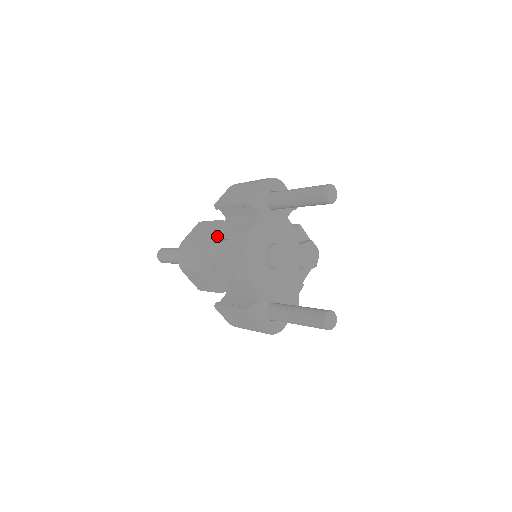
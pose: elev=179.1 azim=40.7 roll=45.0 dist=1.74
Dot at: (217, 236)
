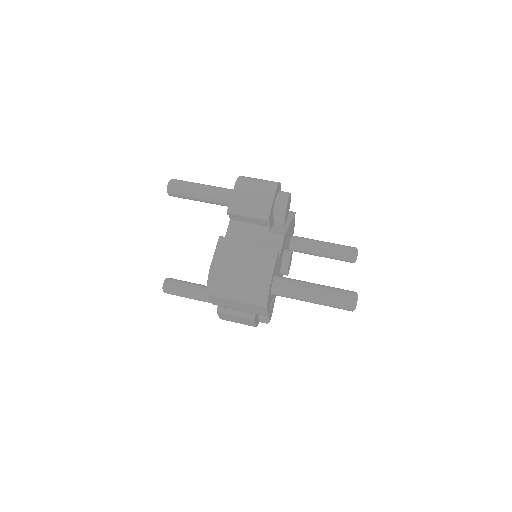
Dot at: occluded
